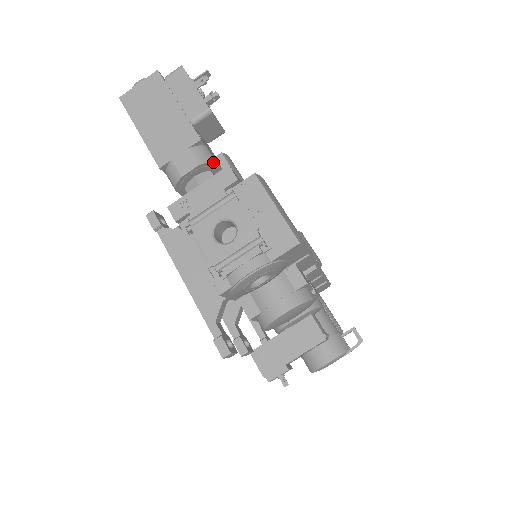
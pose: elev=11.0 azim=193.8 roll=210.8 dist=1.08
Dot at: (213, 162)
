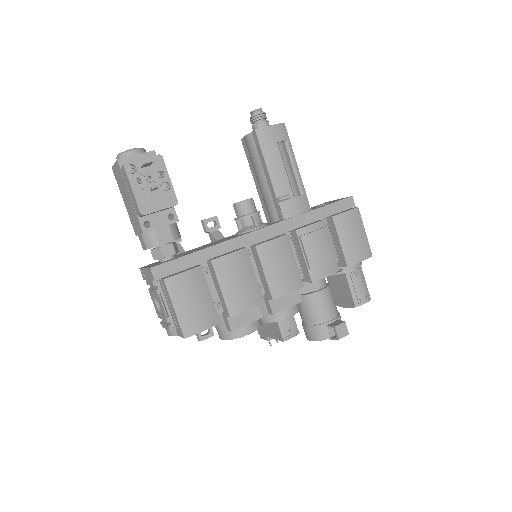
Dot at: occluded
